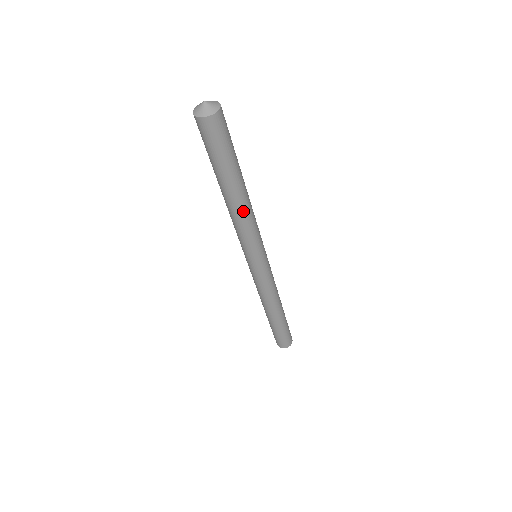
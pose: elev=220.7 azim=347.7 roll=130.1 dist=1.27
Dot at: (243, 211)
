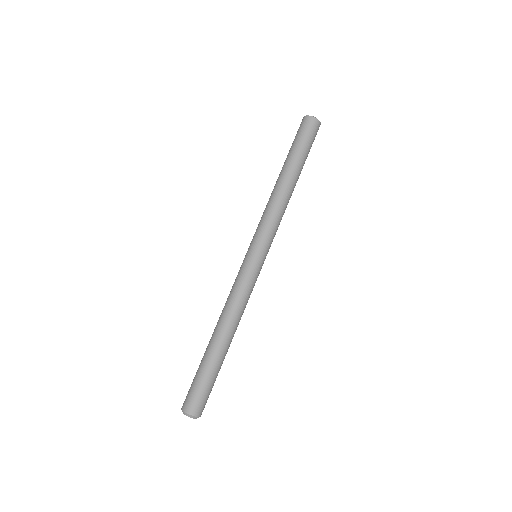
Dot at: (279, 193)
